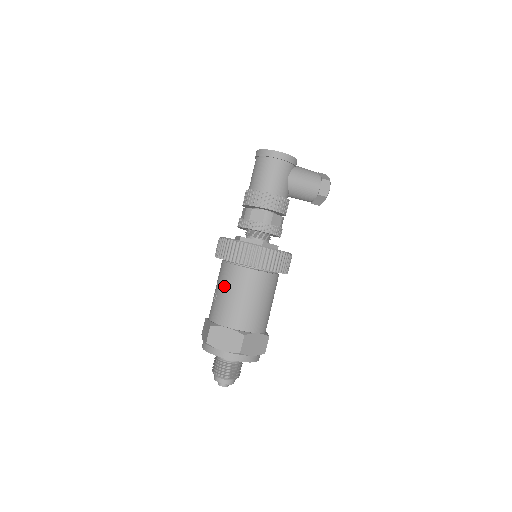
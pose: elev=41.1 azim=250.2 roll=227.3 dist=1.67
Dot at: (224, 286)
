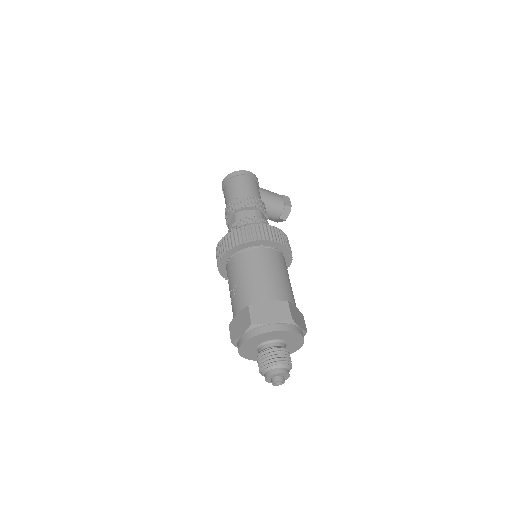
Dot at: (245, 271)
